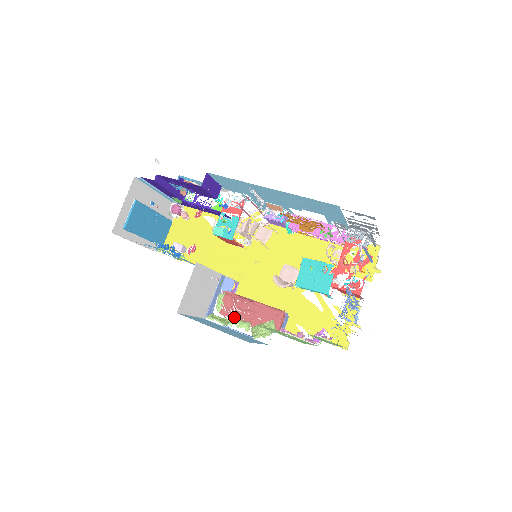
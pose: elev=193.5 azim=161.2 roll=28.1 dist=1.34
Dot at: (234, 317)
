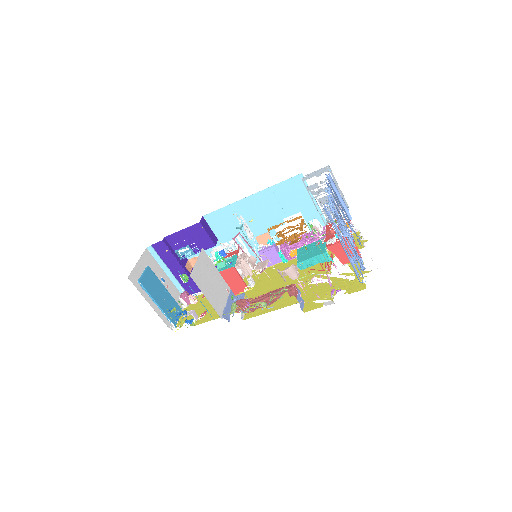
Dot at: (250, 310)
